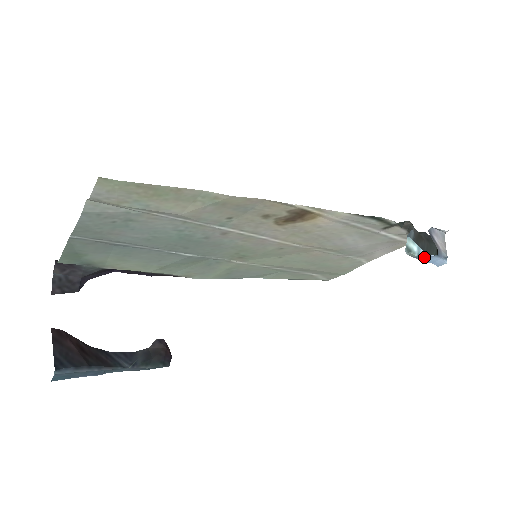
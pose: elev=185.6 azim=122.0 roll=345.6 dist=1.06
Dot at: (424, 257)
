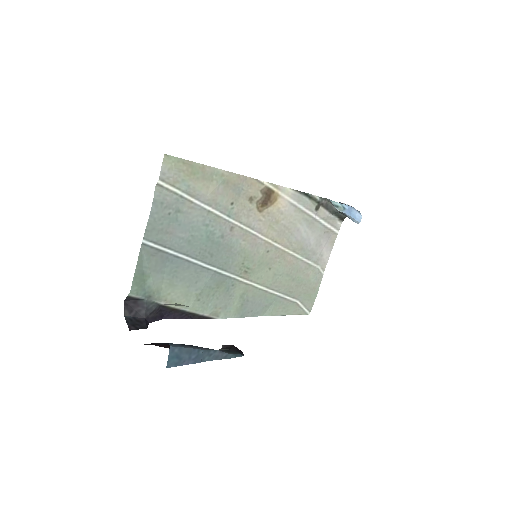
Dot at: (347, 208)
